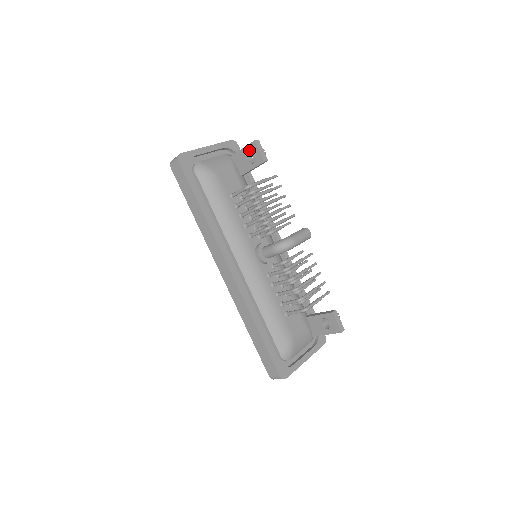
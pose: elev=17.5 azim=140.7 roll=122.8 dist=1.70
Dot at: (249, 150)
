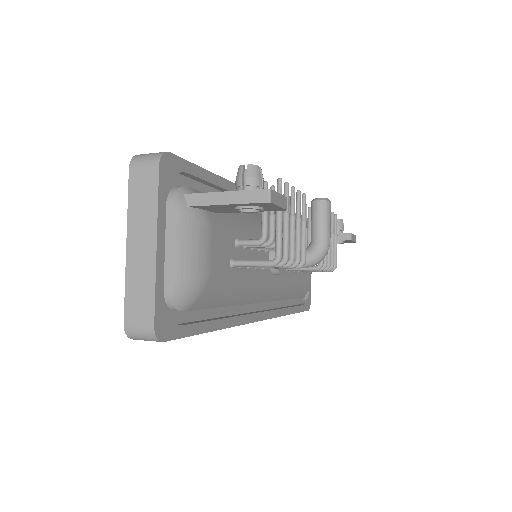
Dot at: (250, 207)
